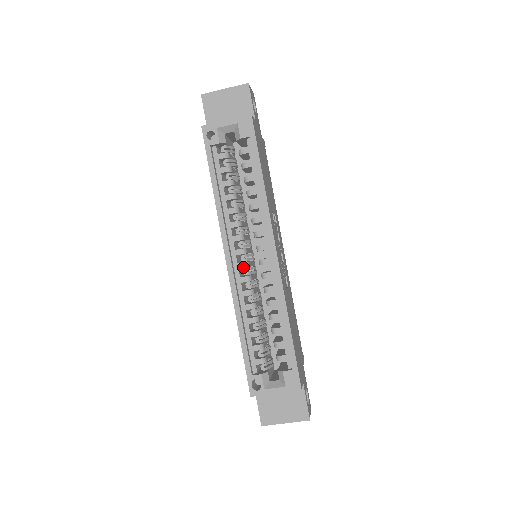
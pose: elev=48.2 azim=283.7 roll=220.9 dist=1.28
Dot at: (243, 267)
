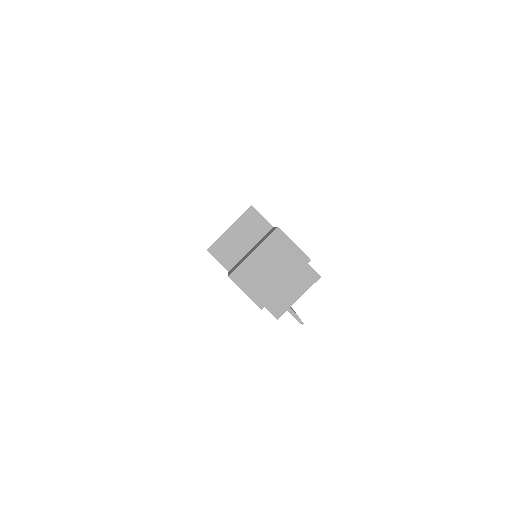
Dot at: occluded
